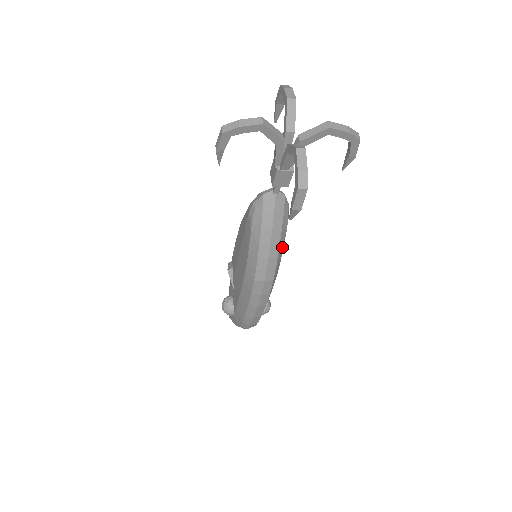
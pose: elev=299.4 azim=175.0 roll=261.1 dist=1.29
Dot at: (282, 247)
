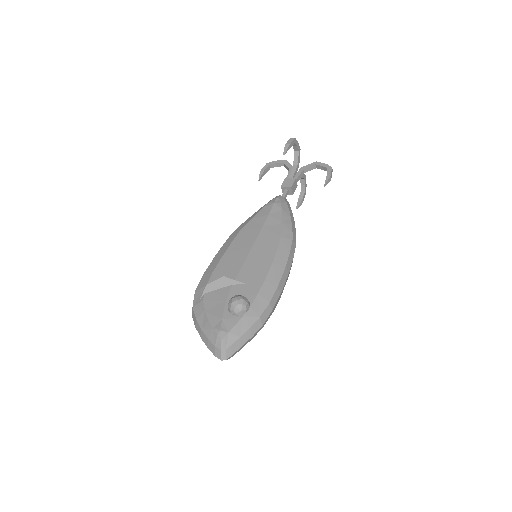
Dot at: occluded
